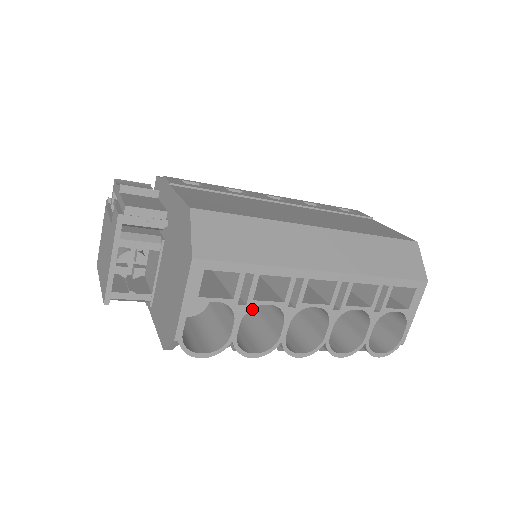
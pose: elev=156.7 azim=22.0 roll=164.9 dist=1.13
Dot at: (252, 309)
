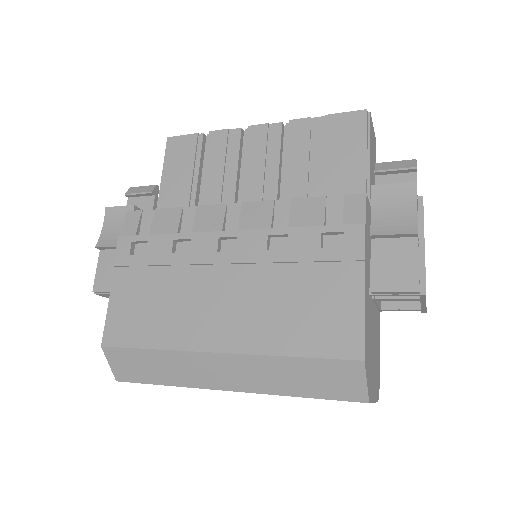
Dot at: occluded
